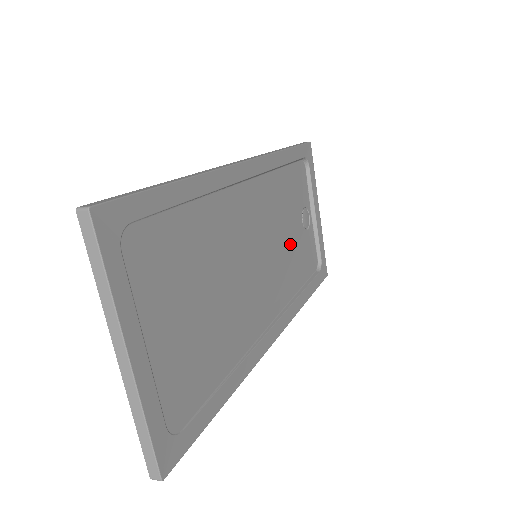
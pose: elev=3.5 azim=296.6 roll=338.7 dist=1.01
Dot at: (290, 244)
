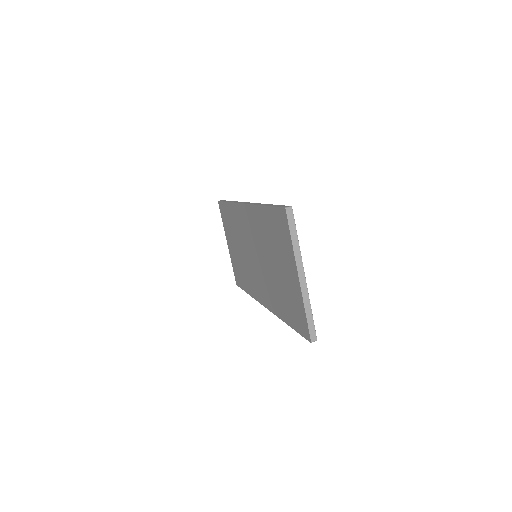
Dot at: occluded
